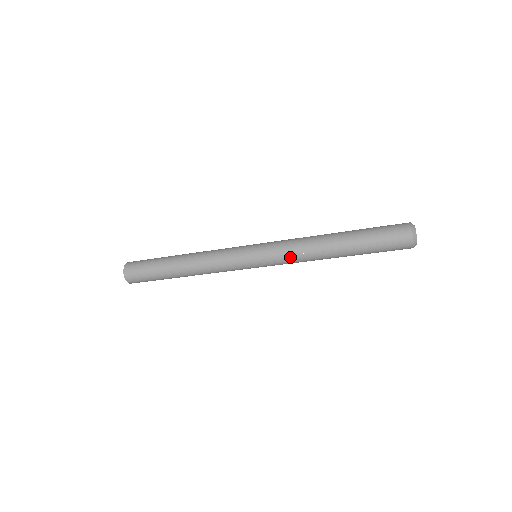
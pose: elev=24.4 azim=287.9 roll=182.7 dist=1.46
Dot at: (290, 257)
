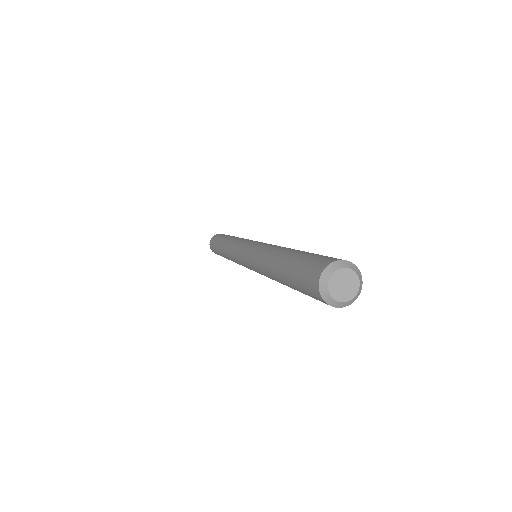
Dot at: occluded
